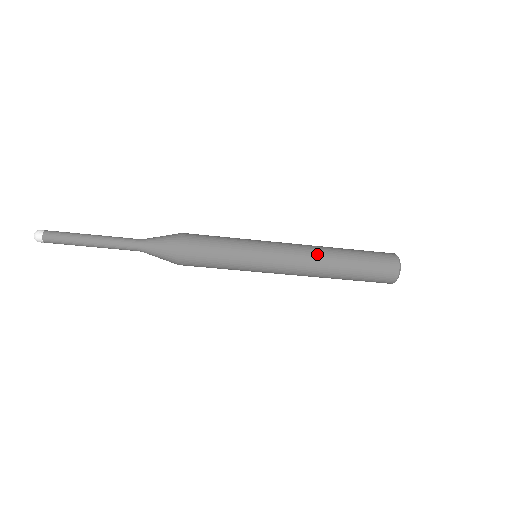
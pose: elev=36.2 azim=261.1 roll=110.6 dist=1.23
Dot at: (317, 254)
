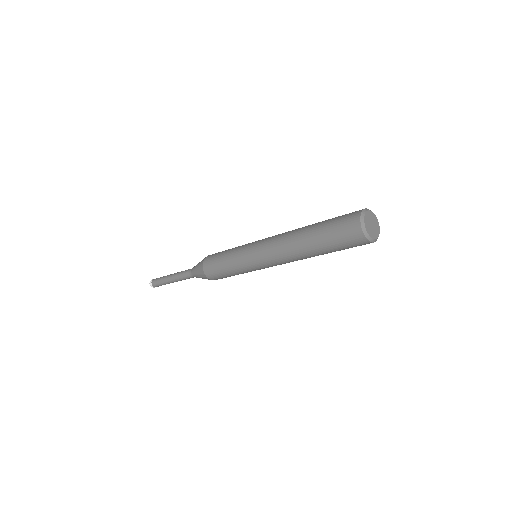
Dot at: (286, 241)
